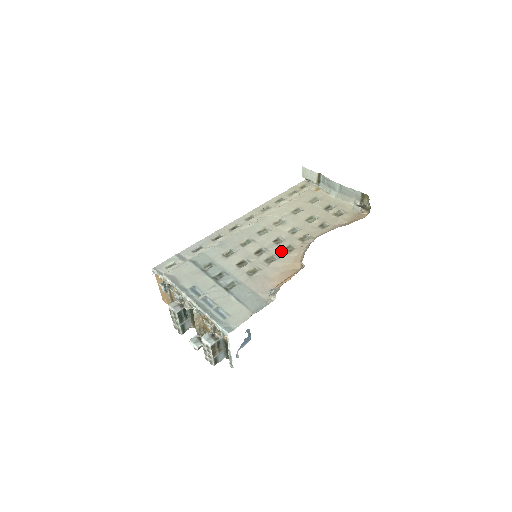
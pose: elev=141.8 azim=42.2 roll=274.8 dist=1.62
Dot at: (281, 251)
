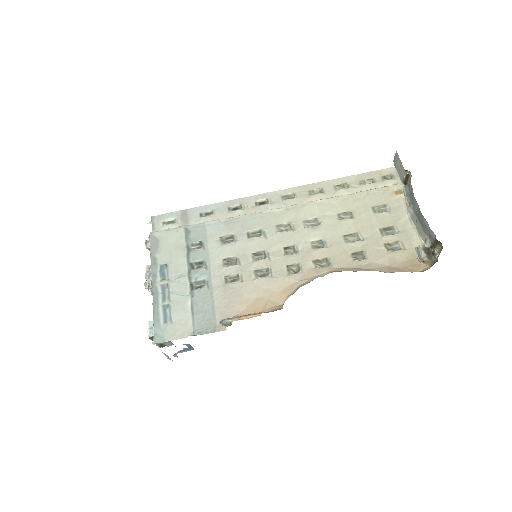
Dot at: (281, 267)
